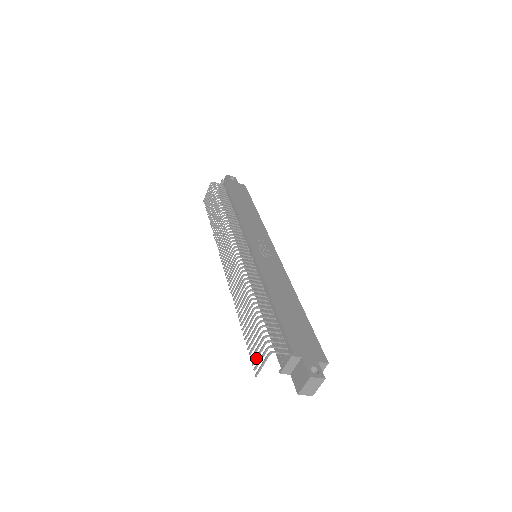
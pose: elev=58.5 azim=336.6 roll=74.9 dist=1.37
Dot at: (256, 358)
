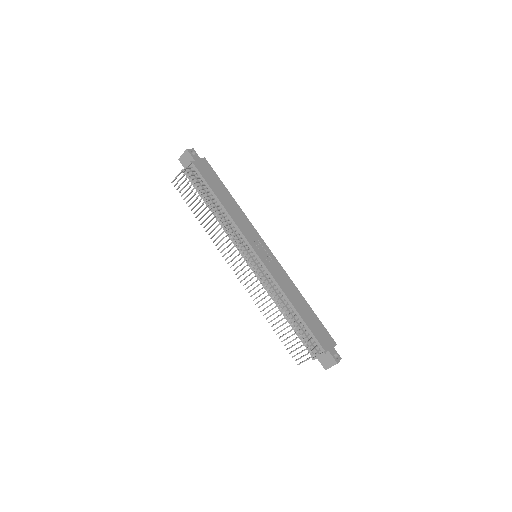
Dot at: occluded
